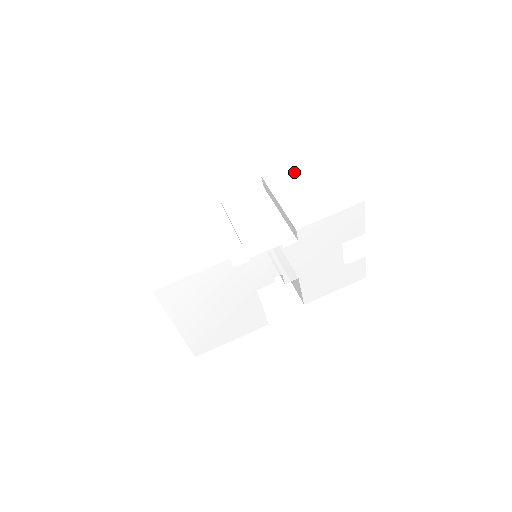
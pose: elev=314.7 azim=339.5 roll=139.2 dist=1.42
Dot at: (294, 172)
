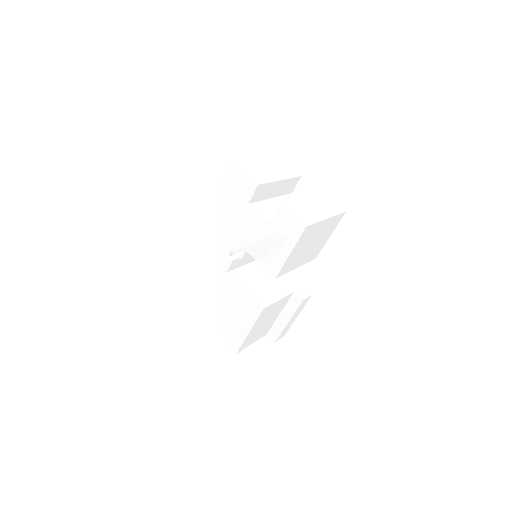
Dot at: occluded
